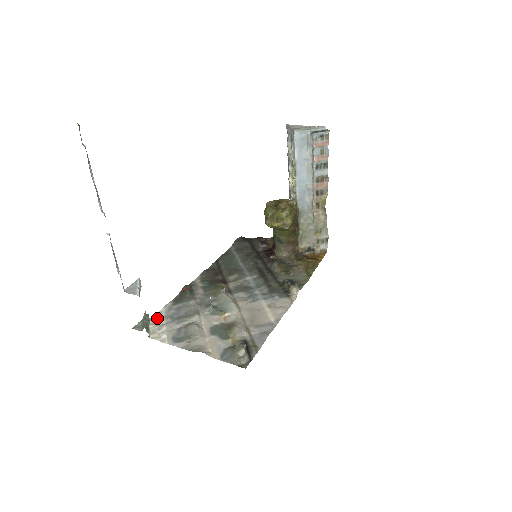
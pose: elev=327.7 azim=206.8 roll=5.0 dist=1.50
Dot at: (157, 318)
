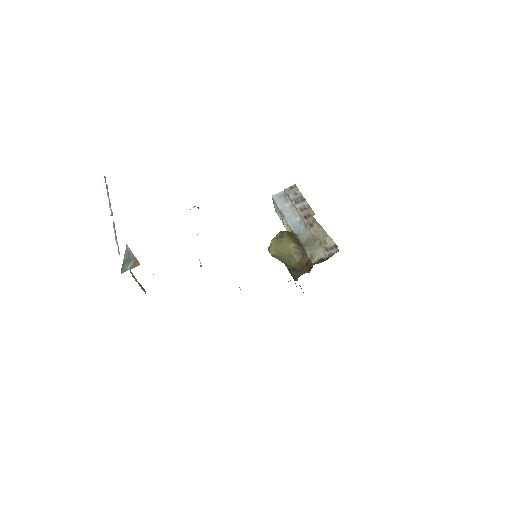
Dot at: occluded
